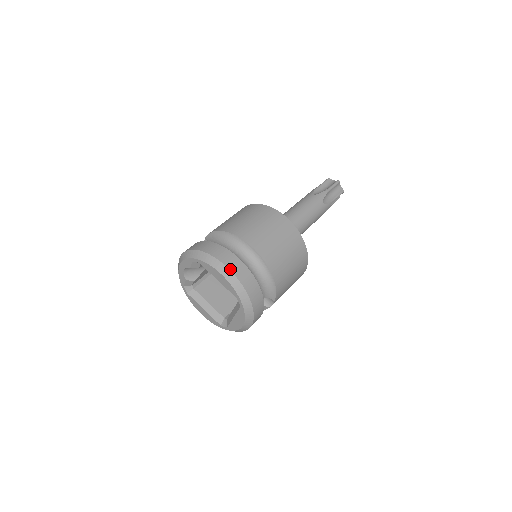
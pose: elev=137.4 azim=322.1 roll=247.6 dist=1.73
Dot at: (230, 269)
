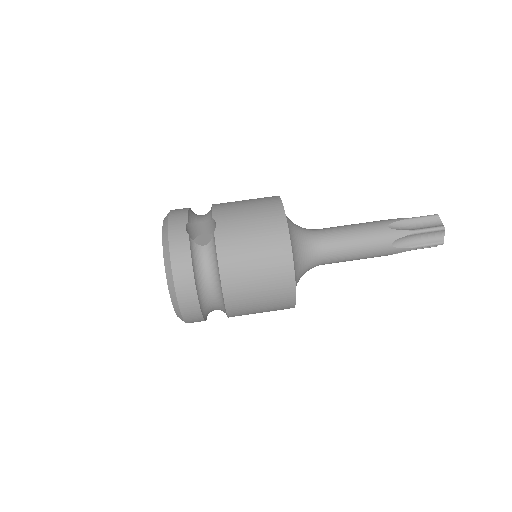
Dot at: (184, 318)
